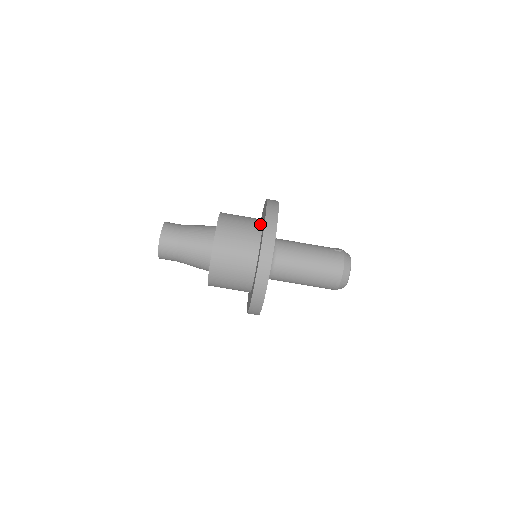
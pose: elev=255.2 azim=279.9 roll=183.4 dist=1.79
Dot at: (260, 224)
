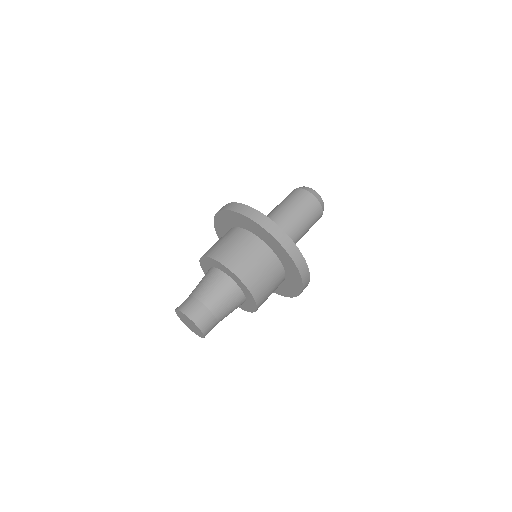
Dot at: occluded
